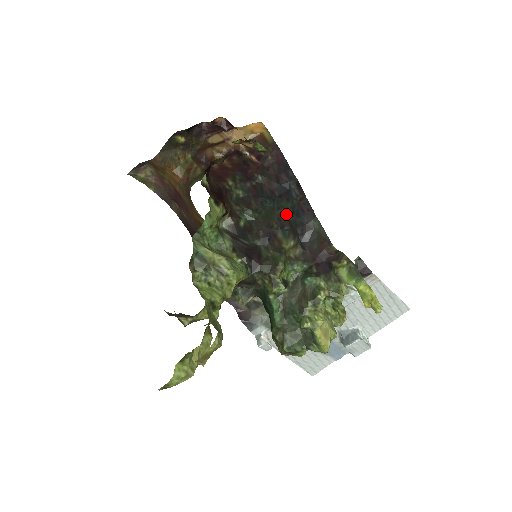
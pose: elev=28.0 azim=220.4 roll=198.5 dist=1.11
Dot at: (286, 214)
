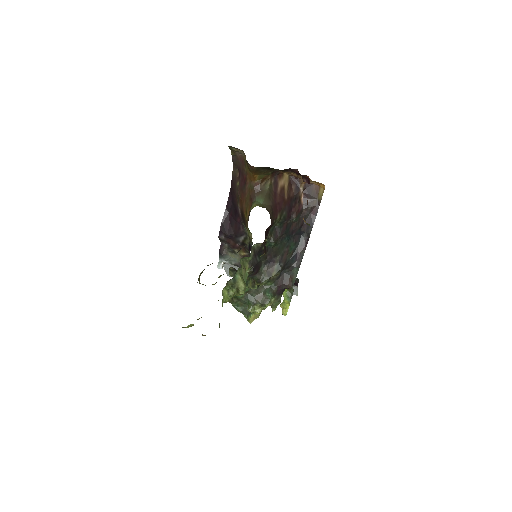
Dot at: (288, 253)
